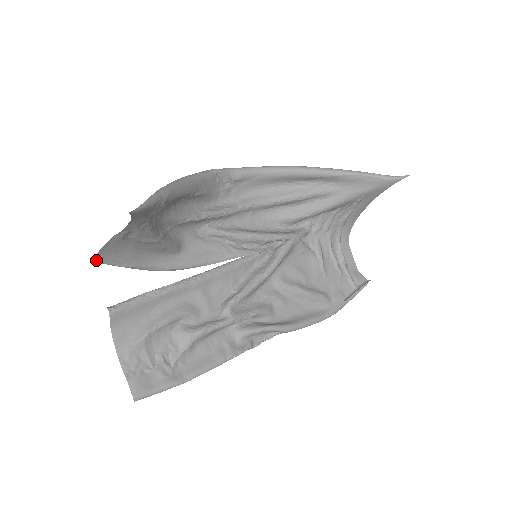
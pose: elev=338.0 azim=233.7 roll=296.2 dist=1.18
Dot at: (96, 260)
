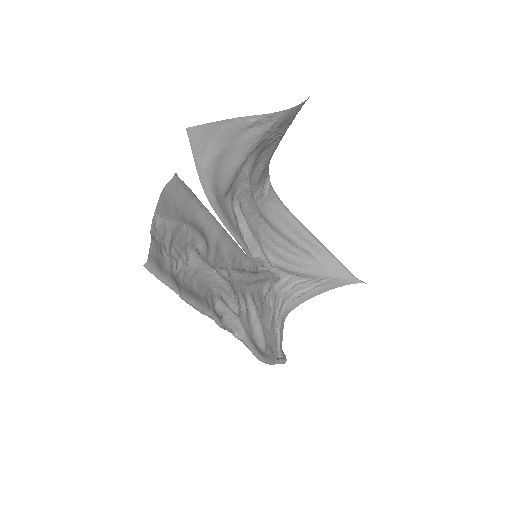
Dot at: (193, 130)
